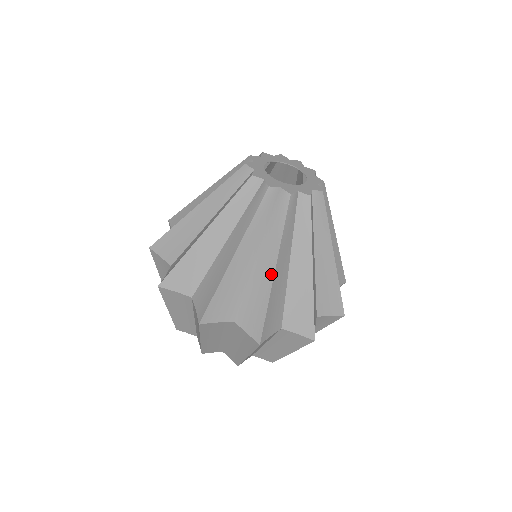
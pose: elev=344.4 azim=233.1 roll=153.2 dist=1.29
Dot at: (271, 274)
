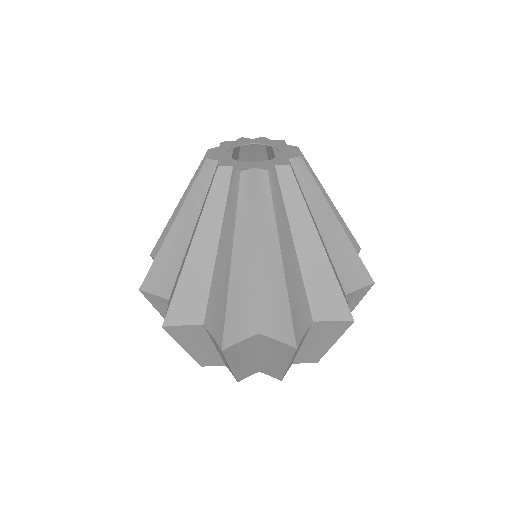
Dot at: (187, 252)
